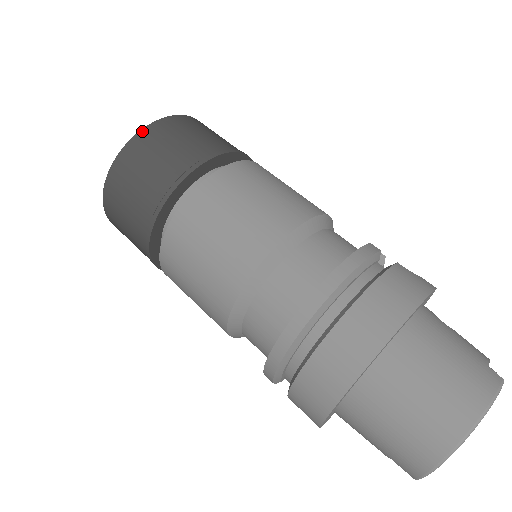
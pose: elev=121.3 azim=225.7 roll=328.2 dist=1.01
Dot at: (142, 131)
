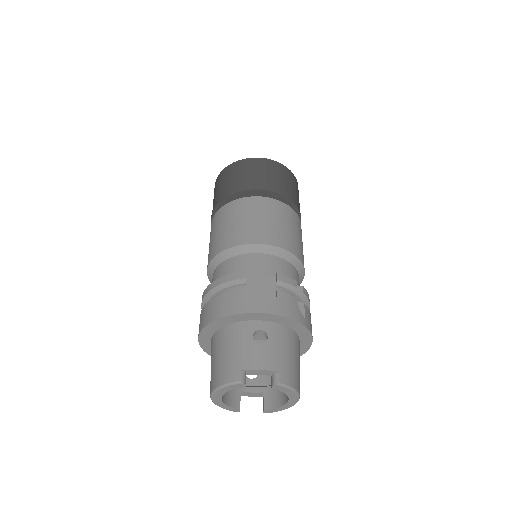
Dot at: (219, 174)
